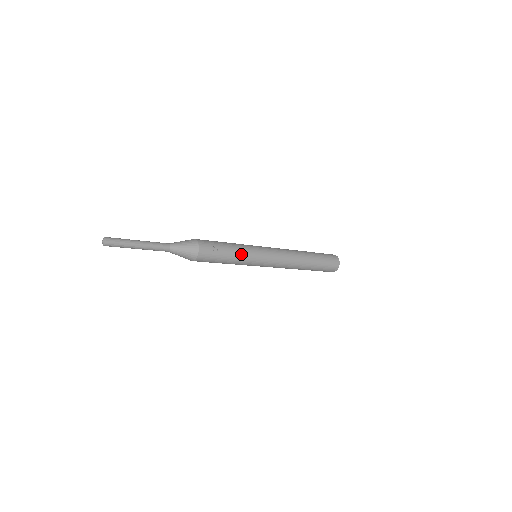
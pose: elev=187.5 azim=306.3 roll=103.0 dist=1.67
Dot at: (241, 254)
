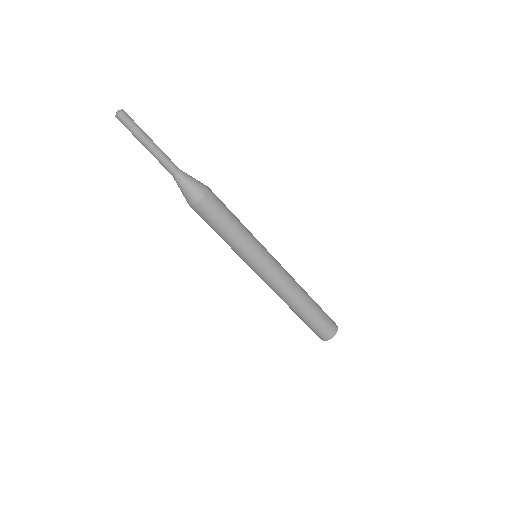
Dot at: (246, 228)
